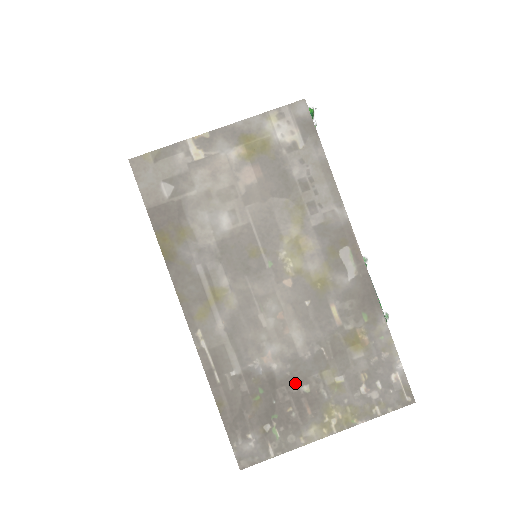
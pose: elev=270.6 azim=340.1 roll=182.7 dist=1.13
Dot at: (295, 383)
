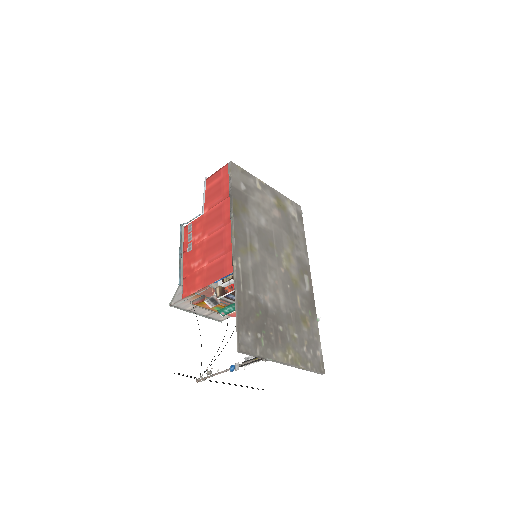
Dot at: (277, 321)
